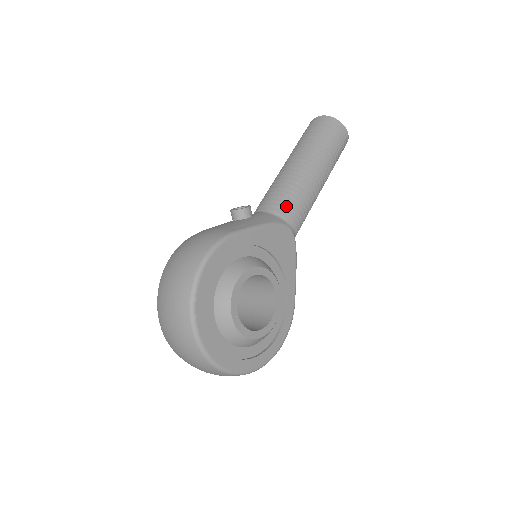
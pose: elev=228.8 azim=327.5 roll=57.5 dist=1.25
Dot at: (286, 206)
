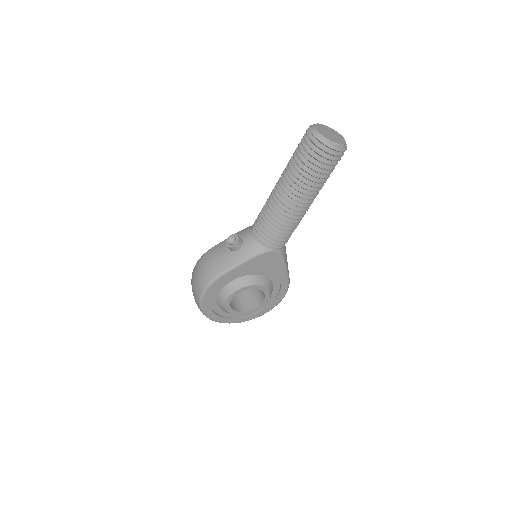
Dot at: (268, 237)
